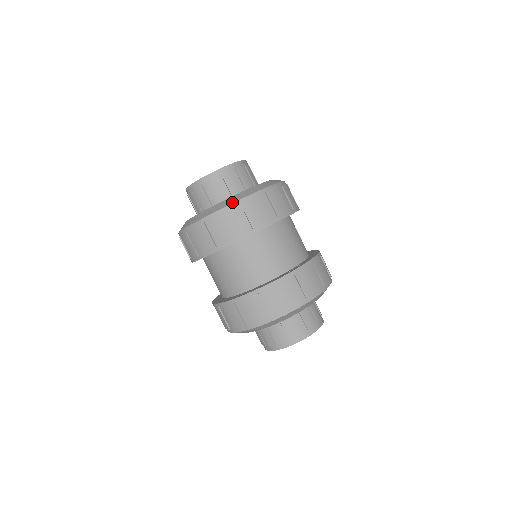
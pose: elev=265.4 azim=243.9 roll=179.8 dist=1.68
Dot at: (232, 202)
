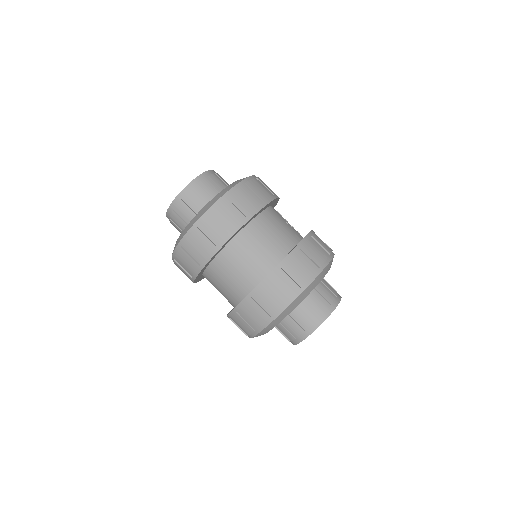
Dot at: (197, 219)
